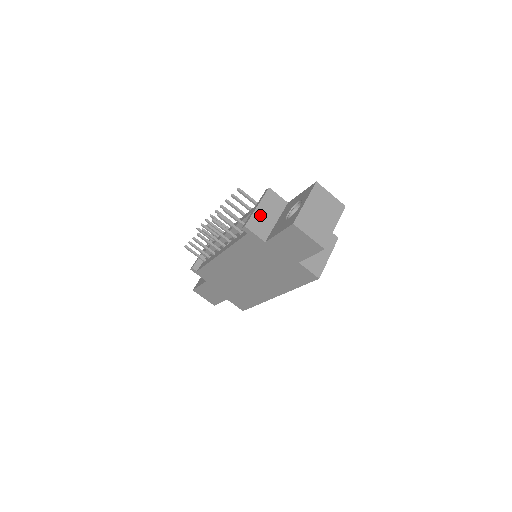
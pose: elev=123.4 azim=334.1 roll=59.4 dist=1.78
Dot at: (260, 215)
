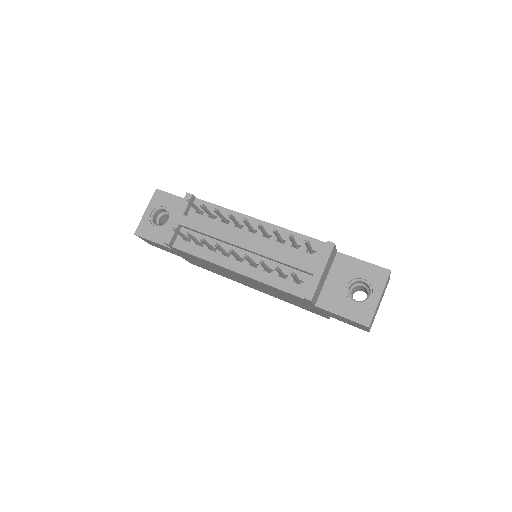
Dot at: (321, 280)
